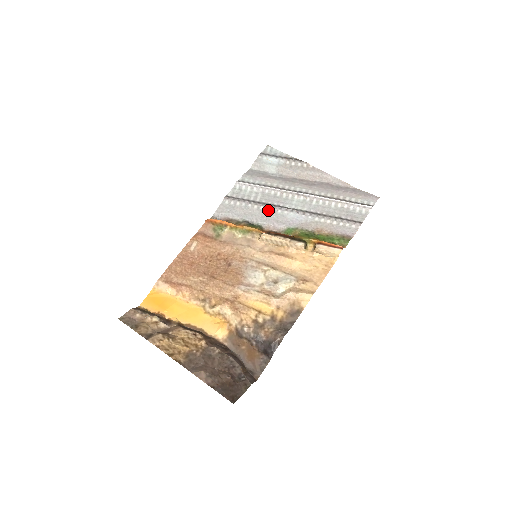
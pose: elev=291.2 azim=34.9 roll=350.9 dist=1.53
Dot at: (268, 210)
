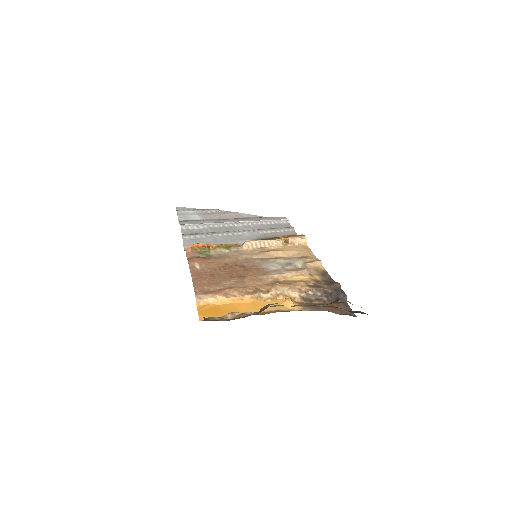
Dot at: (226, 235)
